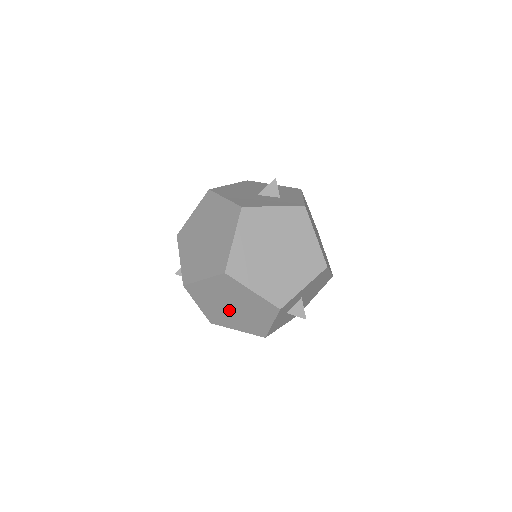
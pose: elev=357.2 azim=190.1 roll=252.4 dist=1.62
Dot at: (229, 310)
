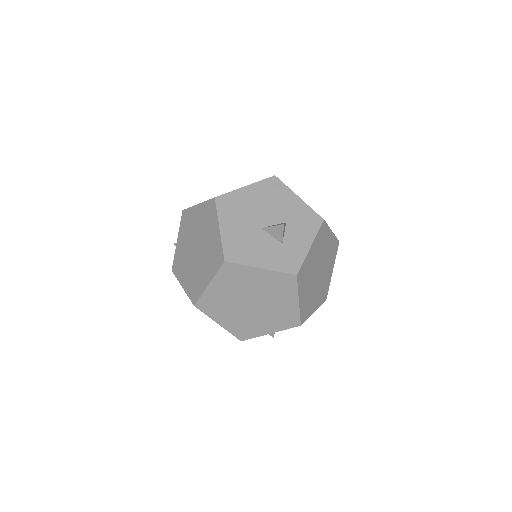
Dot at: occluded
